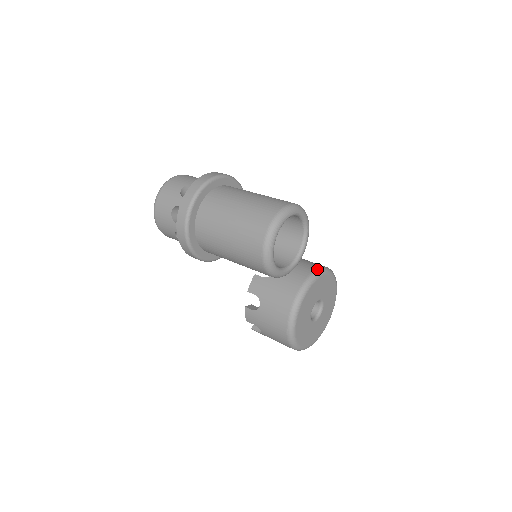
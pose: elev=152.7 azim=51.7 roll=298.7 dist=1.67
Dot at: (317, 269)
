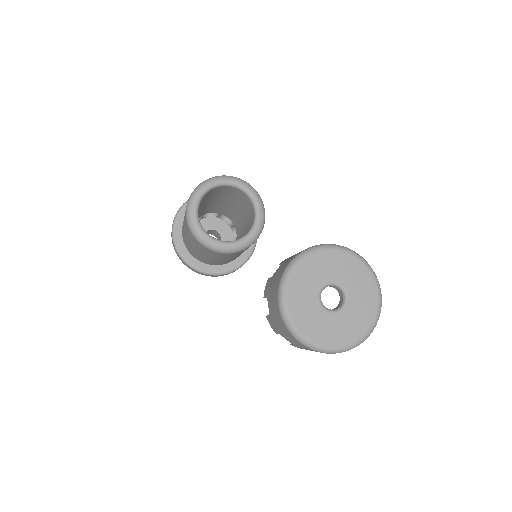
Dot at: (312, 246)
